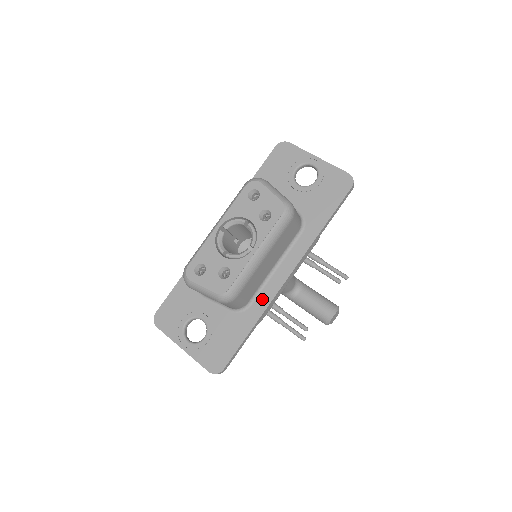
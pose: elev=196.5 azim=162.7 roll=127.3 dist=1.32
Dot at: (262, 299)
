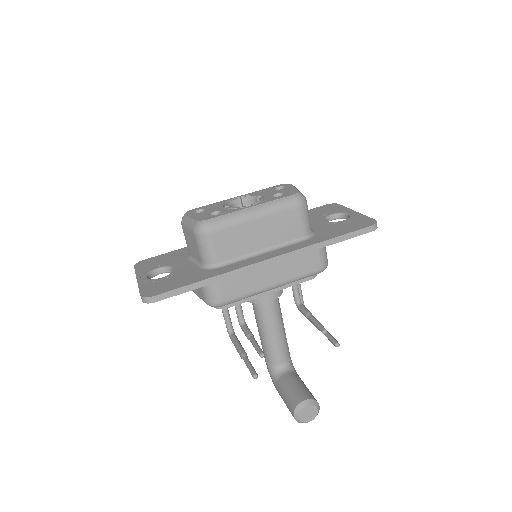
Dot at: (234, 266)
